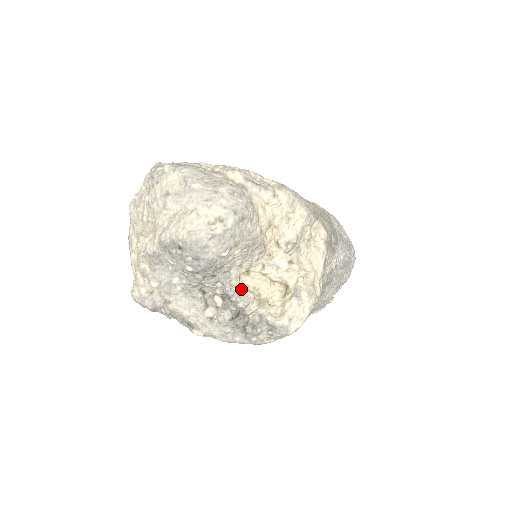
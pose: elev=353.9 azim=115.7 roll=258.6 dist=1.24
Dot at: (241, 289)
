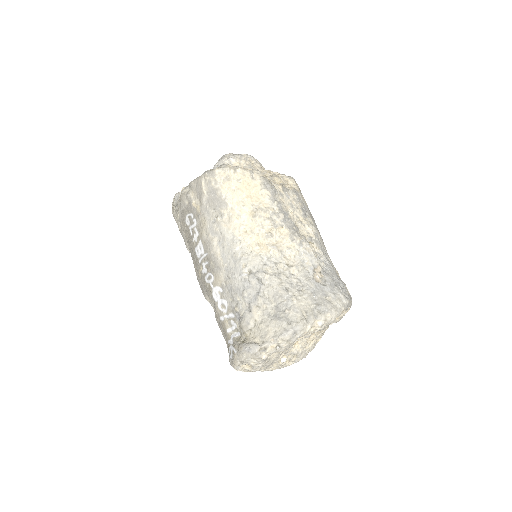
Dot at: occluded
